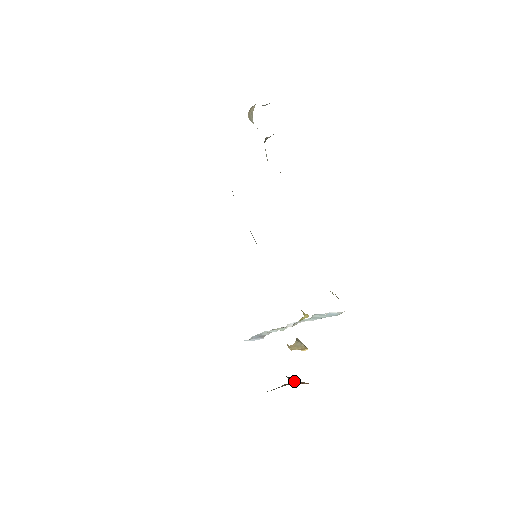
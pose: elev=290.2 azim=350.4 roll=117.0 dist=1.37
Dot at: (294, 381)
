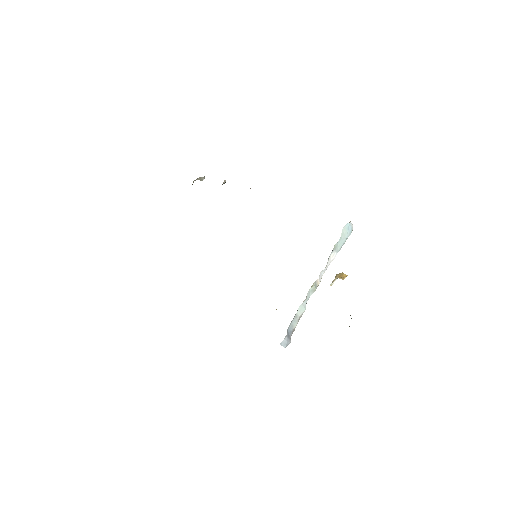
Dot at: occluded
